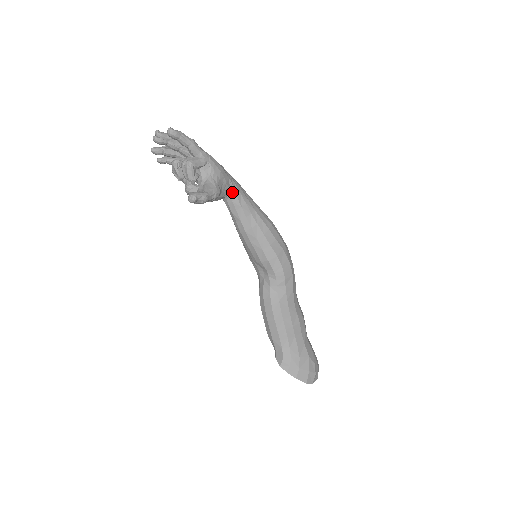
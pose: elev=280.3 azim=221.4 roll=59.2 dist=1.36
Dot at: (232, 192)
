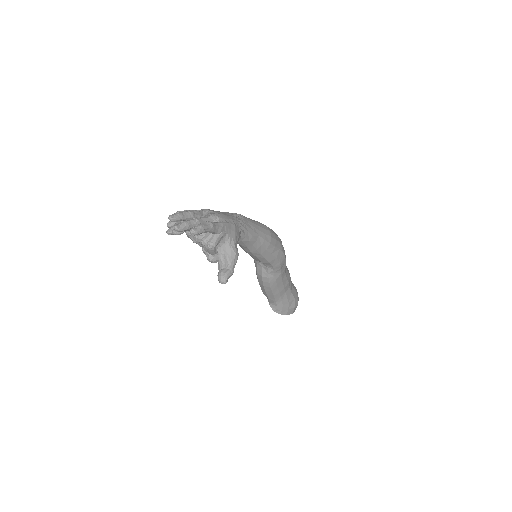
Dot at: (242, 236)
